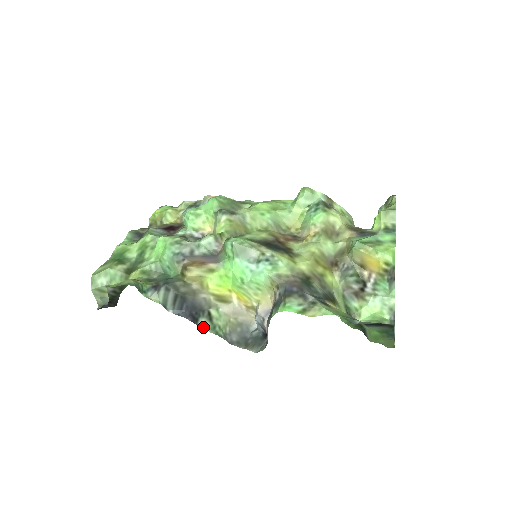
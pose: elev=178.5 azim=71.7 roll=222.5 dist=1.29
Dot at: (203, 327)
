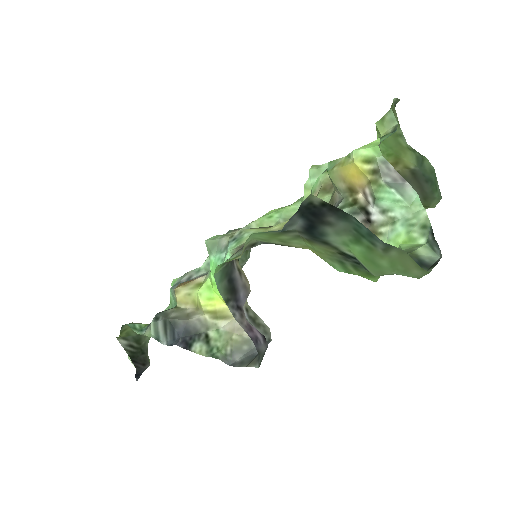
Dot at: (197, 352)
